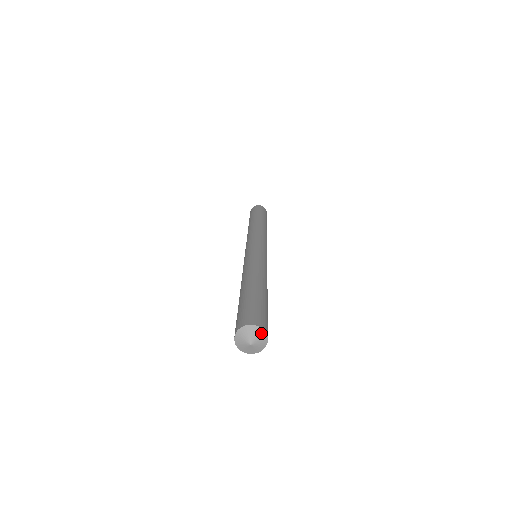
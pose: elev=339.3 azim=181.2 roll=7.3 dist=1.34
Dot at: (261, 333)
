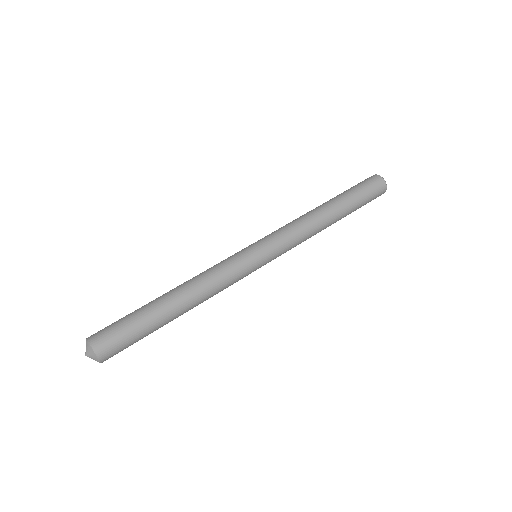
Dot at: (96, 359)
